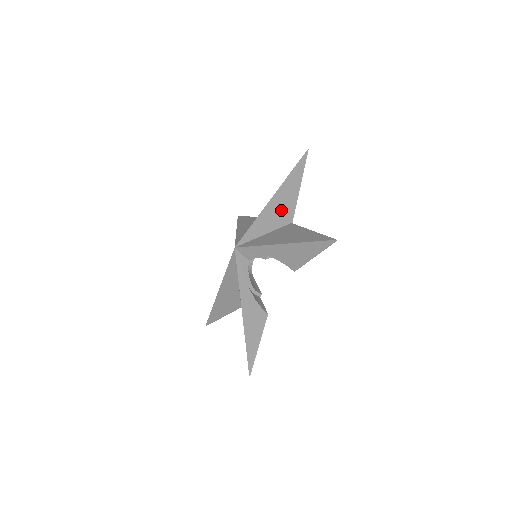
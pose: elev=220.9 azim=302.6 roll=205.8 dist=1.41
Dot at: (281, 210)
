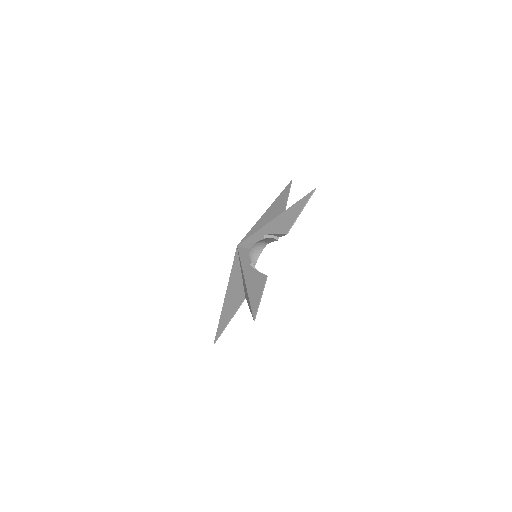
Dot at: (274, 215)
